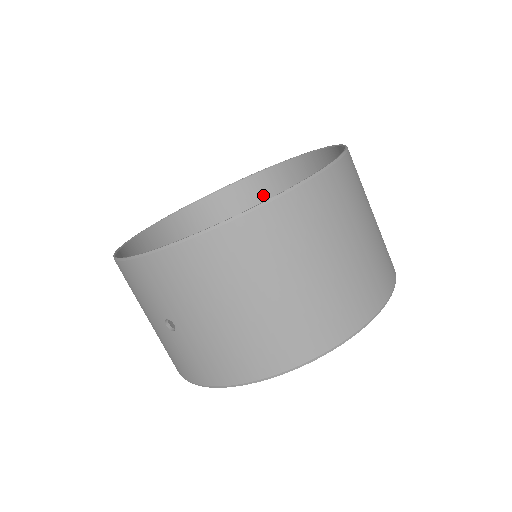
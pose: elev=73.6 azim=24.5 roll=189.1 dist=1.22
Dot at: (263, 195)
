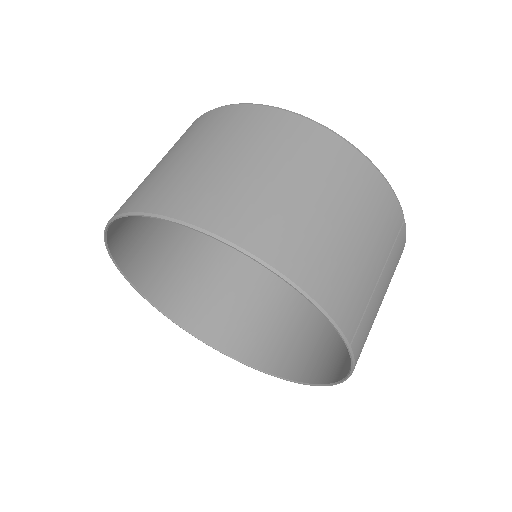
Dot at: occluded
